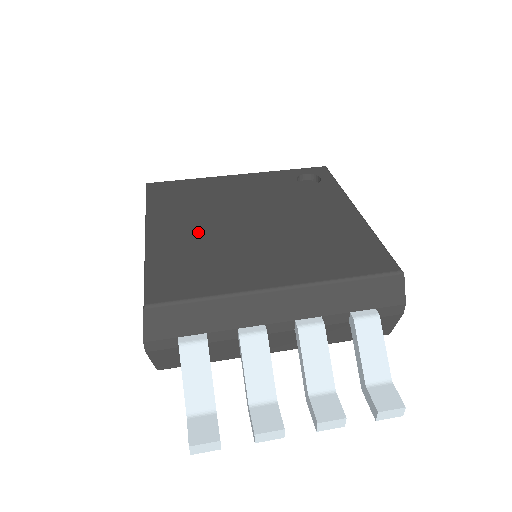
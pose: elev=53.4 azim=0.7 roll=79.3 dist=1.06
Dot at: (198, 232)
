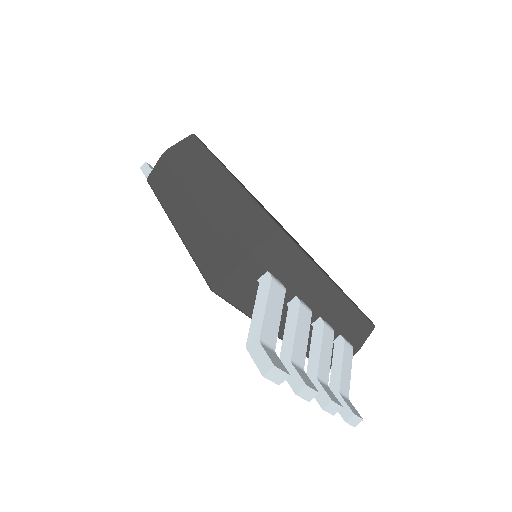
Dot at: occluded
